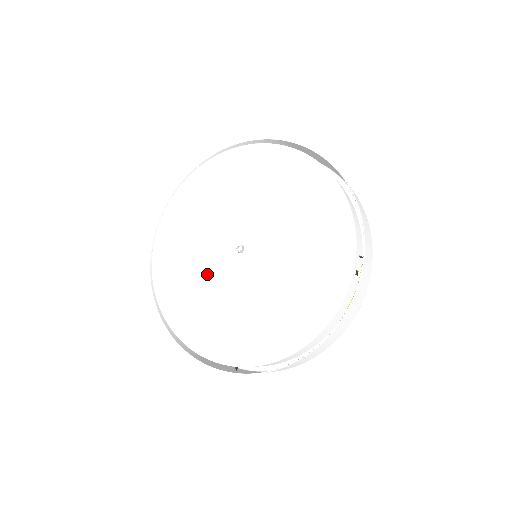
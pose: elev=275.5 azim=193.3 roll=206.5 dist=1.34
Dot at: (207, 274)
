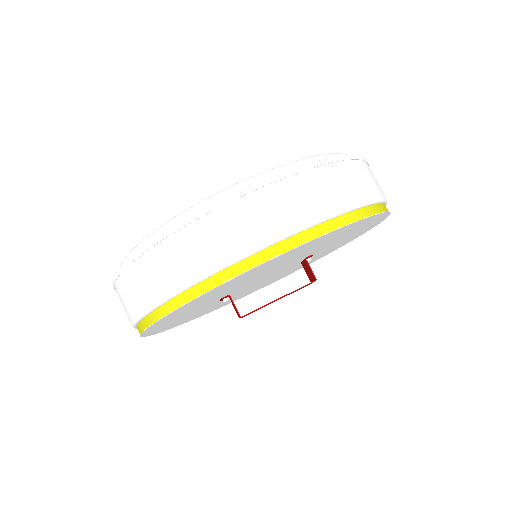
Dot at: occluded
